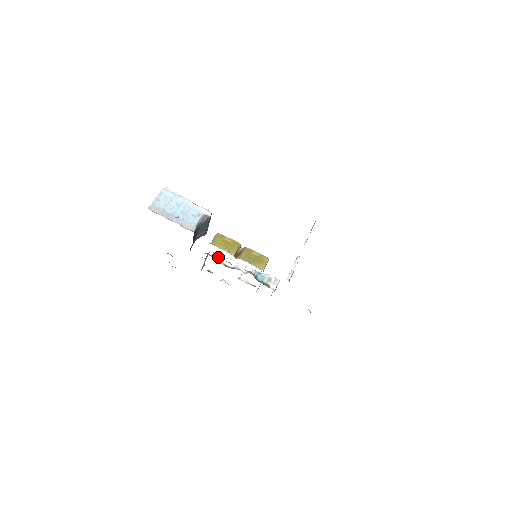
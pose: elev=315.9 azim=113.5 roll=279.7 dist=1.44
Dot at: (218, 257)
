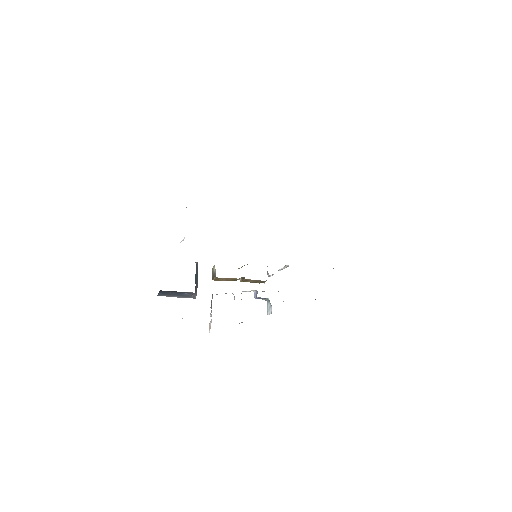
Dot at: occluded
